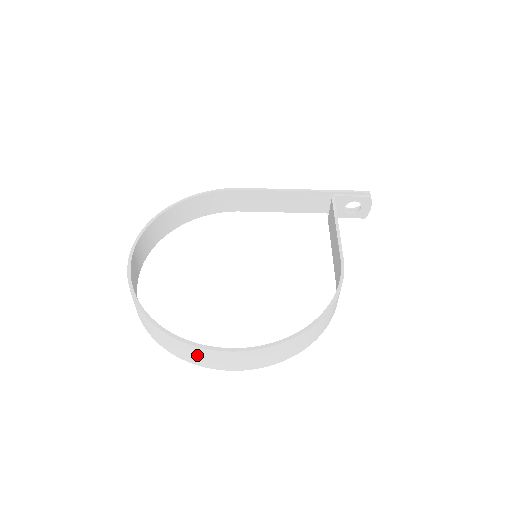
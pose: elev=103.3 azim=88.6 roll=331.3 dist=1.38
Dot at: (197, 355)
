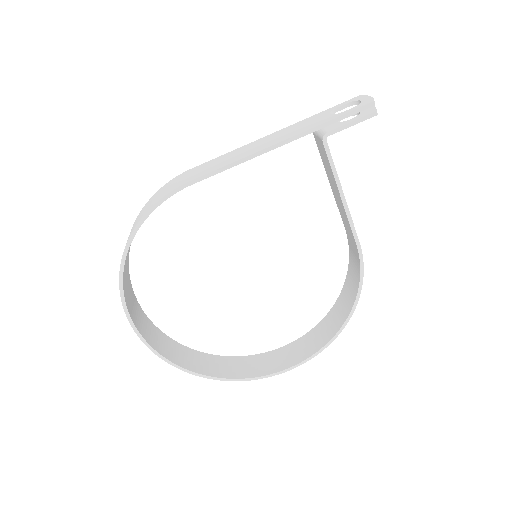
Dot at: (256, 369)
